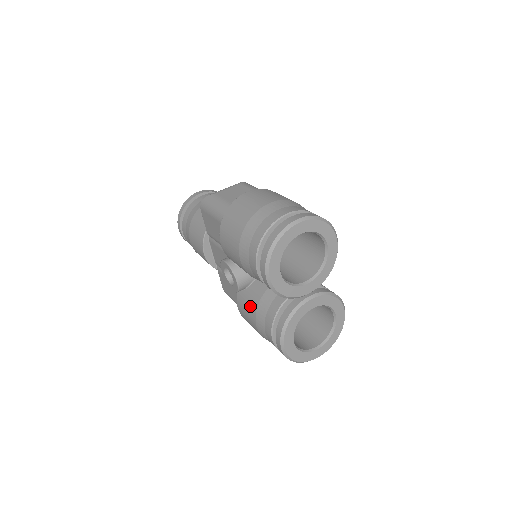
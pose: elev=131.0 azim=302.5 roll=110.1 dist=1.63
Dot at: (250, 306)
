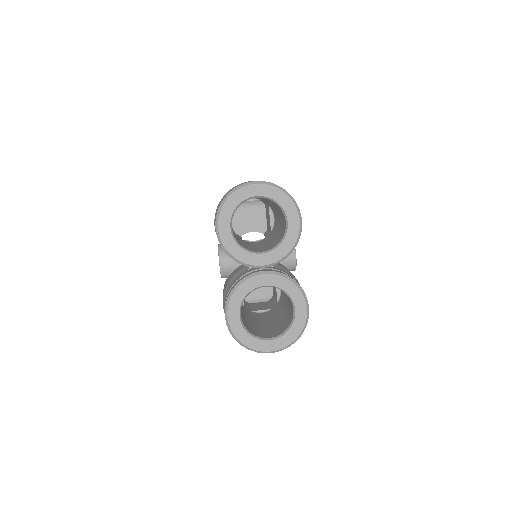
Dot at: occluded
